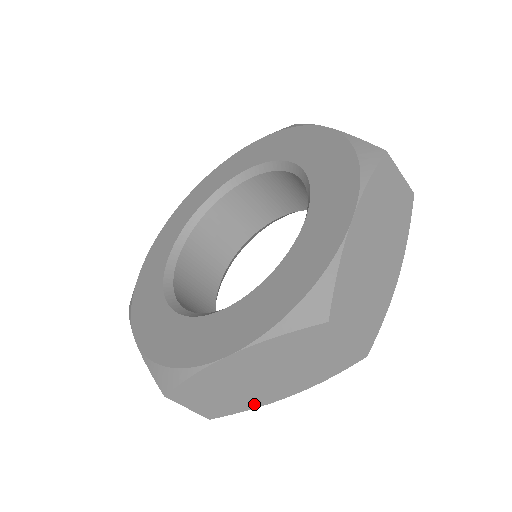
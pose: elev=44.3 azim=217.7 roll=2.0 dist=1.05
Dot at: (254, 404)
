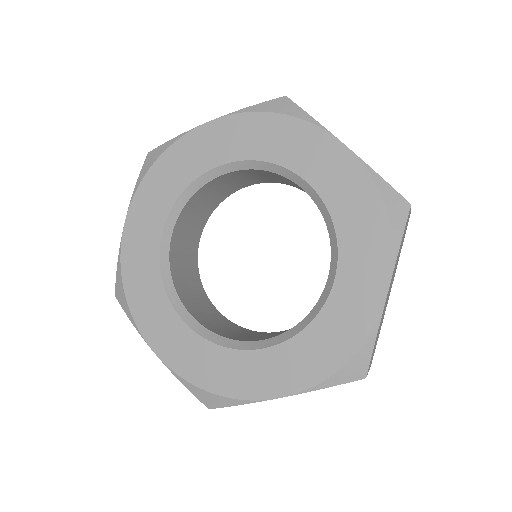
Dot at: occluded
